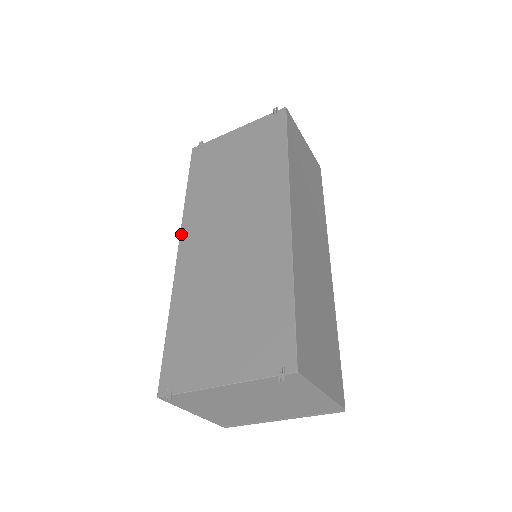
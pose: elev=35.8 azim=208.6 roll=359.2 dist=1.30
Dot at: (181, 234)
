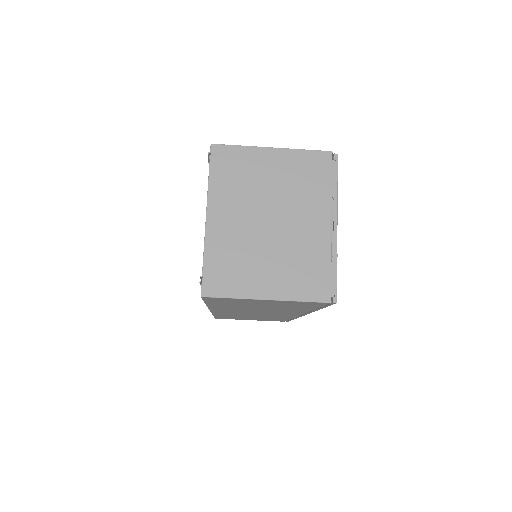
Dot at: occluded
